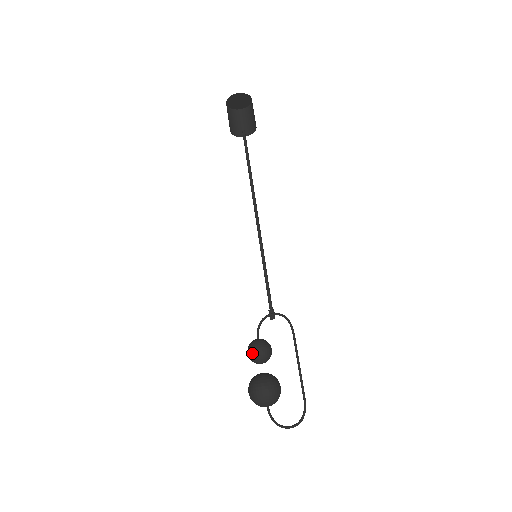
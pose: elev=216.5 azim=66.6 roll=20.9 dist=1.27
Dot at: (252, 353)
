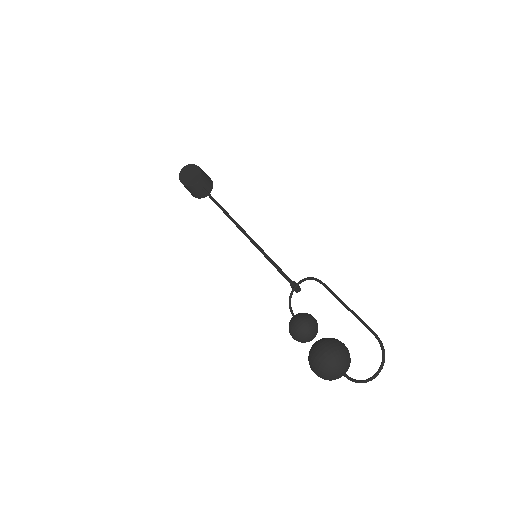
Dot at: (293, 329)
